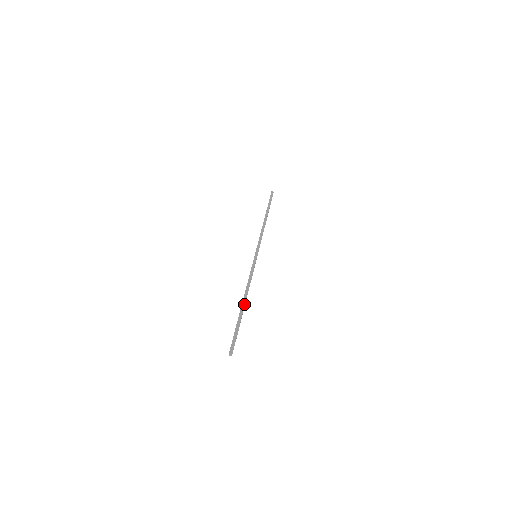
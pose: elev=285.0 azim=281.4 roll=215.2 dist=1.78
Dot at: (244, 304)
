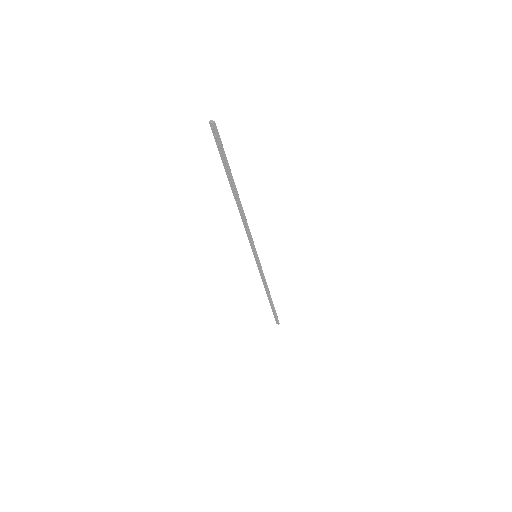
Dot at: (238, 194)
